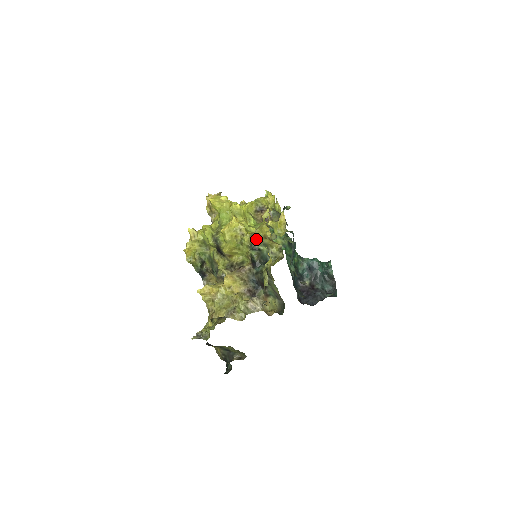
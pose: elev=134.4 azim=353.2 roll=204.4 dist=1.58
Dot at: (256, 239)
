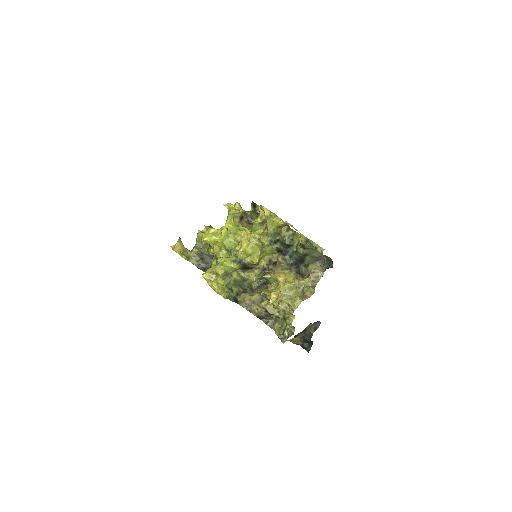
Dot at: (271, 234)
